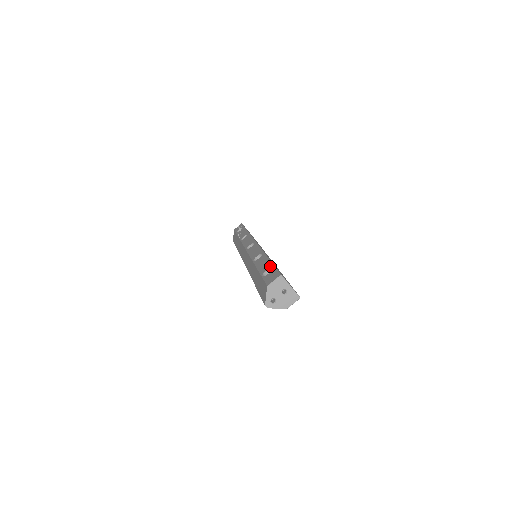
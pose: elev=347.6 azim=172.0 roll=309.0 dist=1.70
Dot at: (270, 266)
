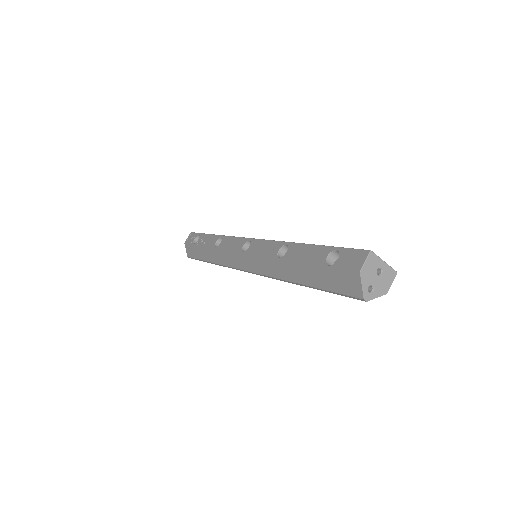
Dot at: (329, 250)
